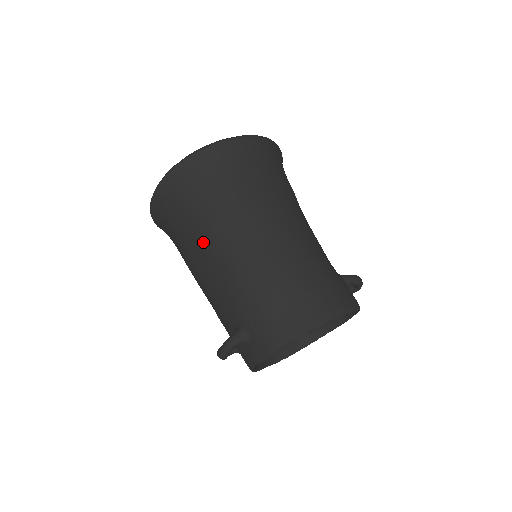
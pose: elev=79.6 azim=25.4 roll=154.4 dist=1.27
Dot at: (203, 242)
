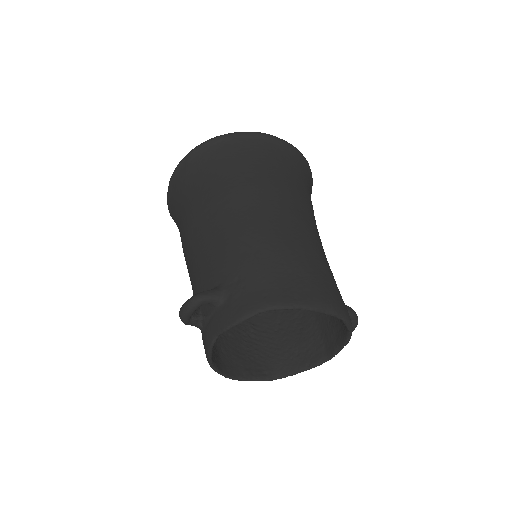
Dot at: (215, 202)
